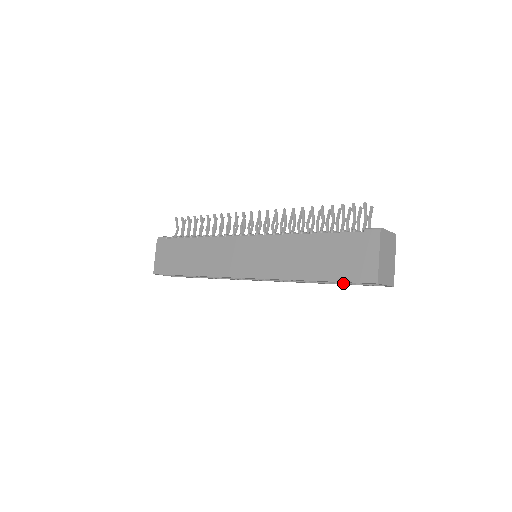
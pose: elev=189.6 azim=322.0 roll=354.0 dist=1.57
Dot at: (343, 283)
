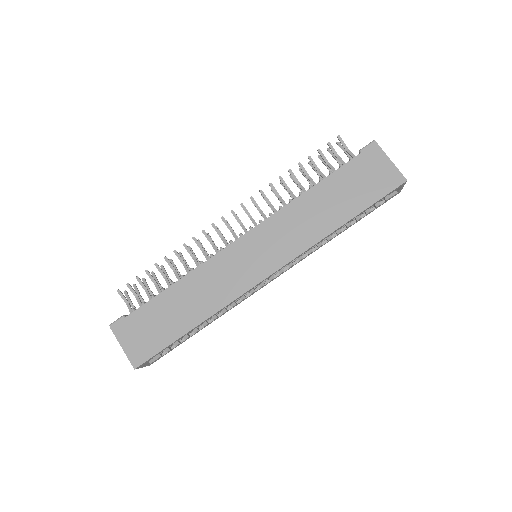
Dot at: (360, 217)
